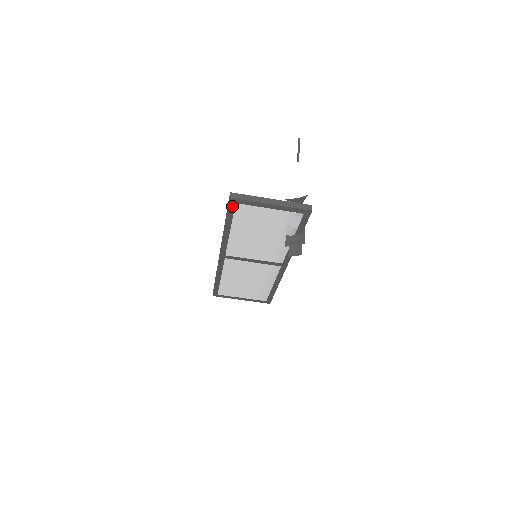
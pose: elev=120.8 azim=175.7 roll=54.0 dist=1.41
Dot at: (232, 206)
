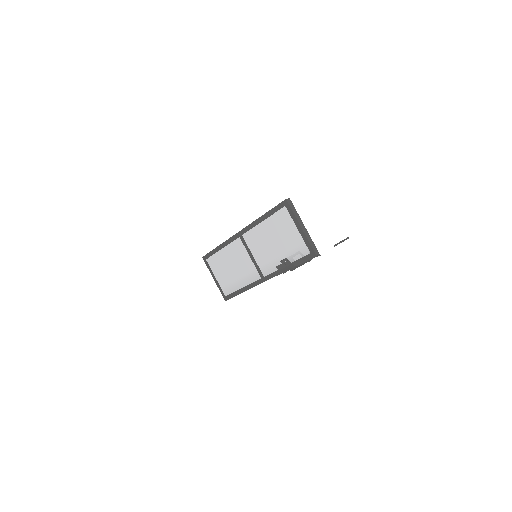
Dot at: (281, 206)
